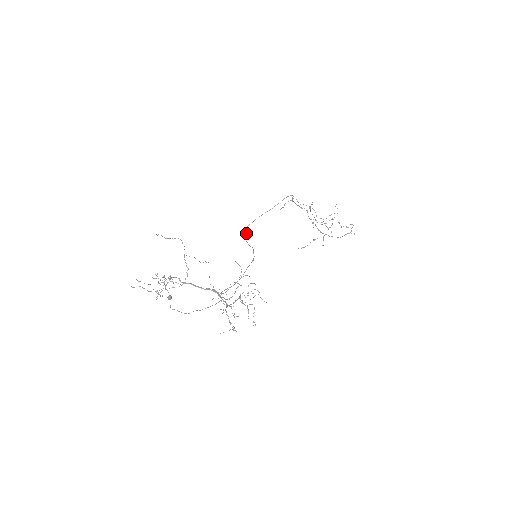
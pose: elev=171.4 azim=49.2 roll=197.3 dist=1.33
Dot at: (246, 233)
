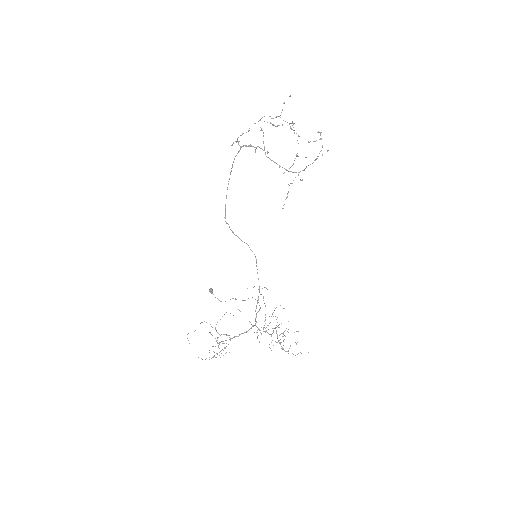
Dot at: occluded
